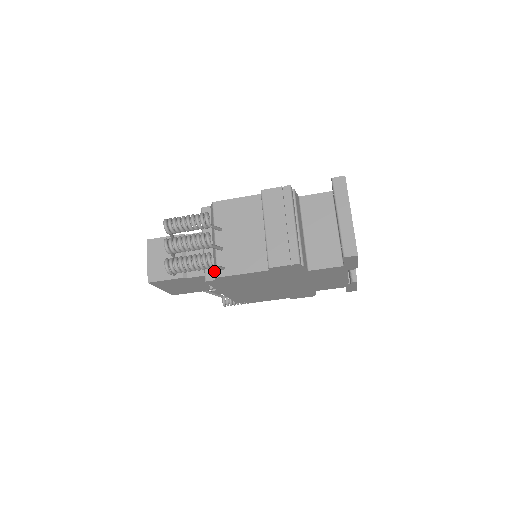
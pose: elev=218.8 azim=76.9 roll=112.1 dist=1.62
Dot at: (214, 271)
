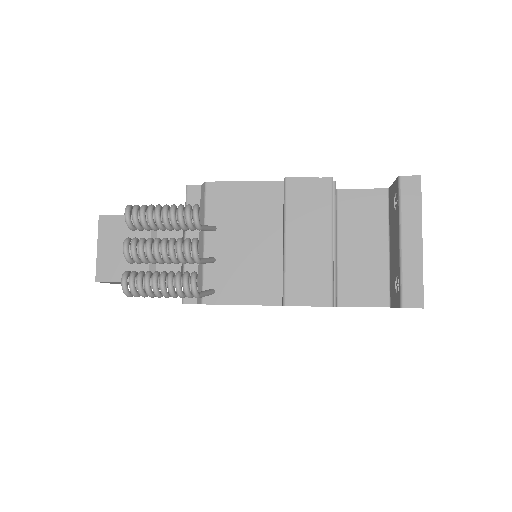
Dot at: occluded
